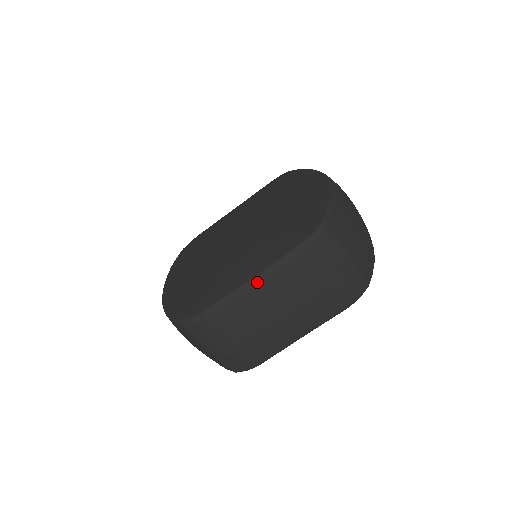
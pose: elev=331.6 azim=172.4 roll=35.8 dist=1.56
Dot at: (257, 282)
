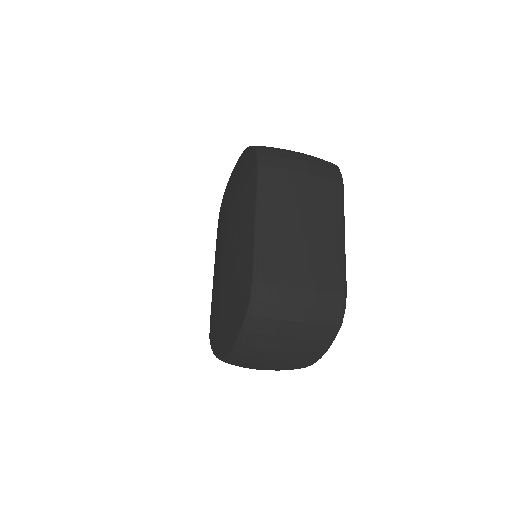
Dot at: (261, 218)
